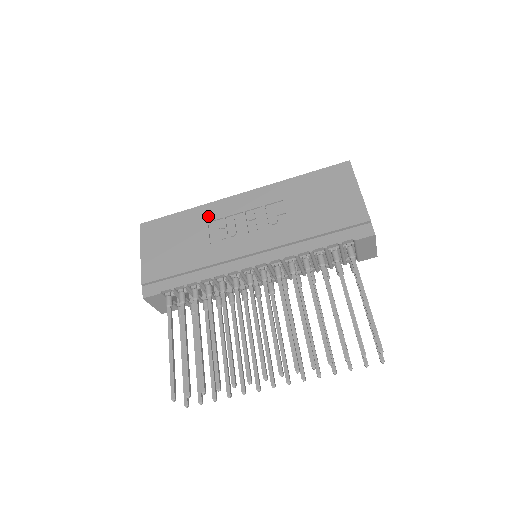
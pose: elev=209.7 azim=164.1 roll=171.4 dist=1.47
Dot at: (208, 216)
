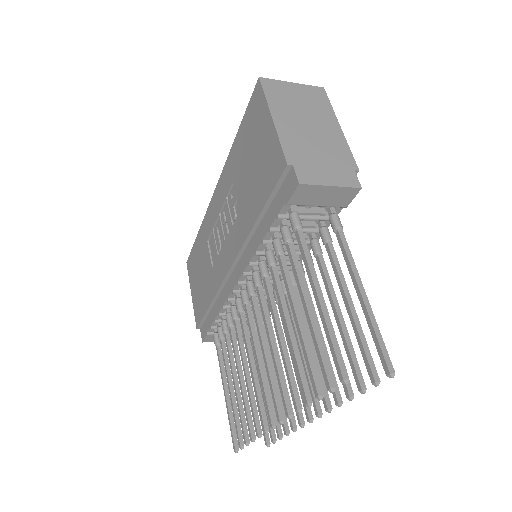
Dot at: (206, 234)
